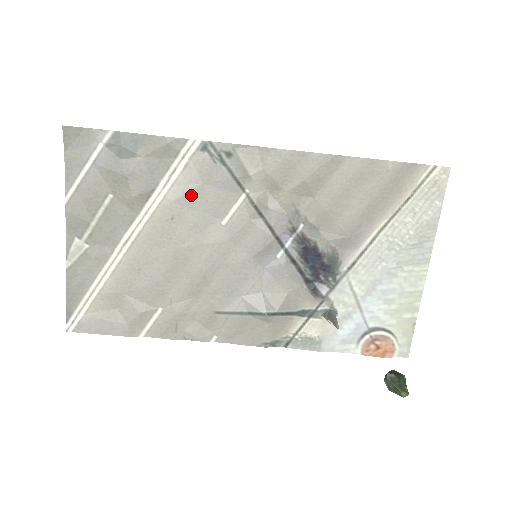
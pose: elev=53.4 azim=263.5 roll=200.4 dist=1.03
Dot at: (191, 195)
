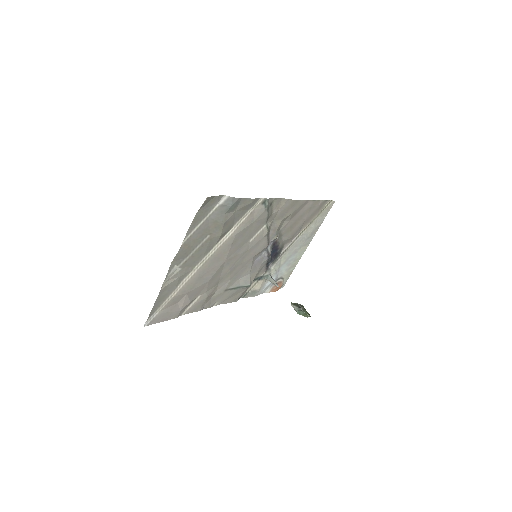
Dot at: (246, 229)
